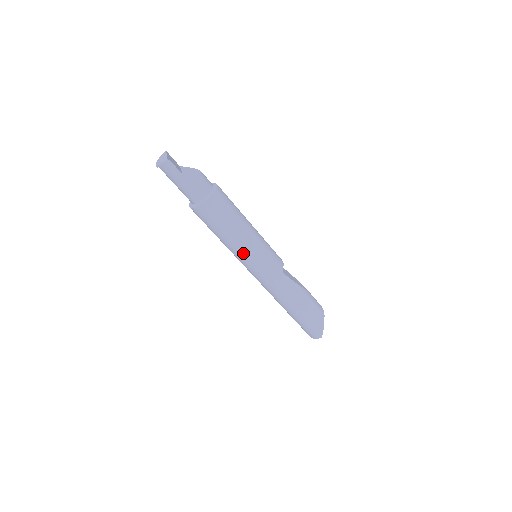
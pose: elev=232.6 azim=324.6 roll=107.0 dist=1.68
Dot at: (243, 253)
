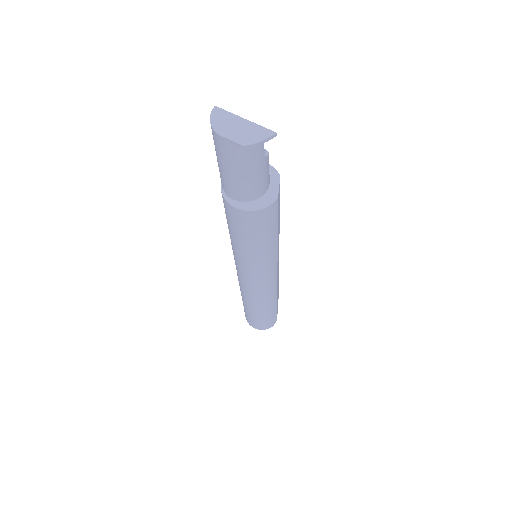
Dot at: (270, 260)
